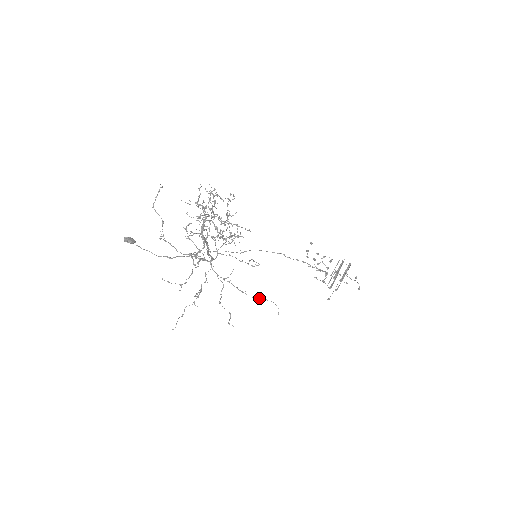
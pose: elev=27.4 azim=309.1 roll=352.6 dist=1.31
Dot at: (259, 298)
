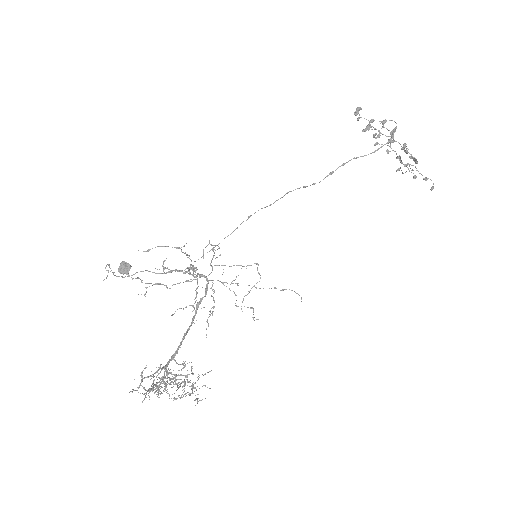
Dot at: occluded
